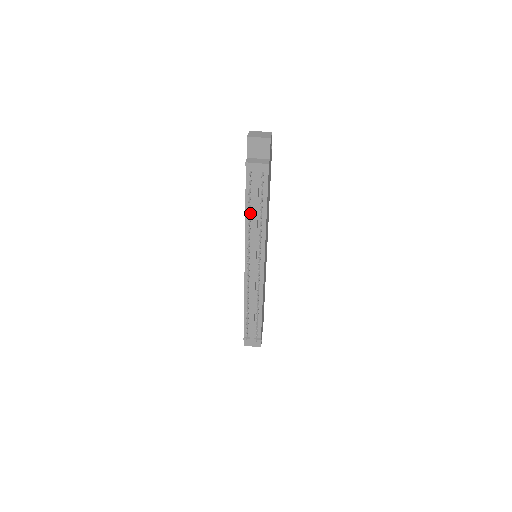
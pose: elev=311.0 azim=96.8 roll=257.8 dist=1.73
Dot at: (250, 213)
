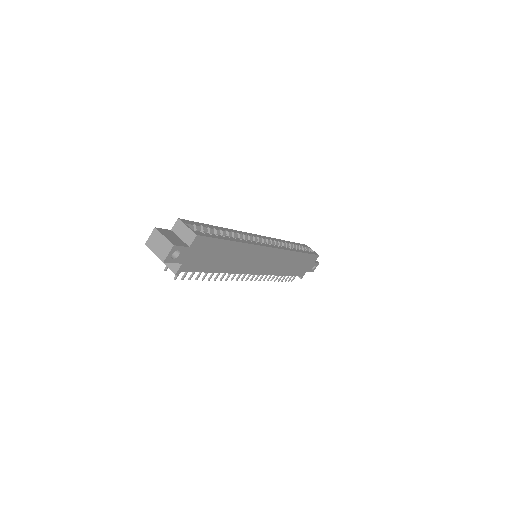
Dot at: occluded
